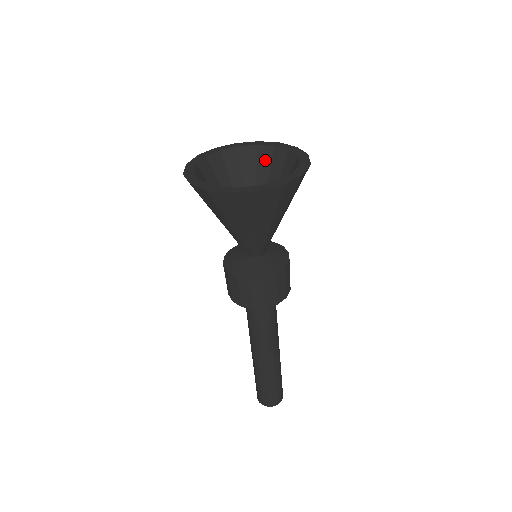
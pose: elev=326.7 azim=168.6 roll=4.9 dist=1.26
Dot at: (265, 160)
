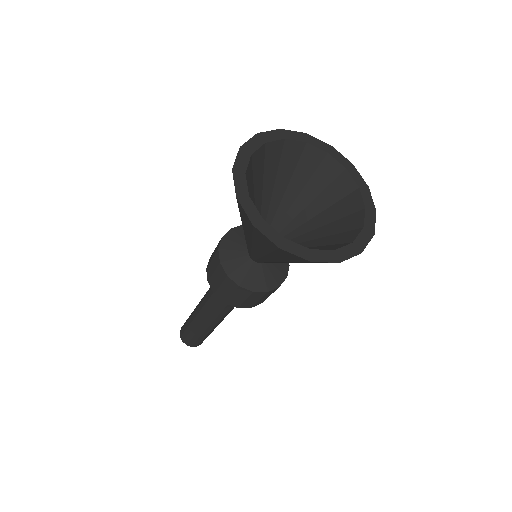
Dot at: (309, 164)
